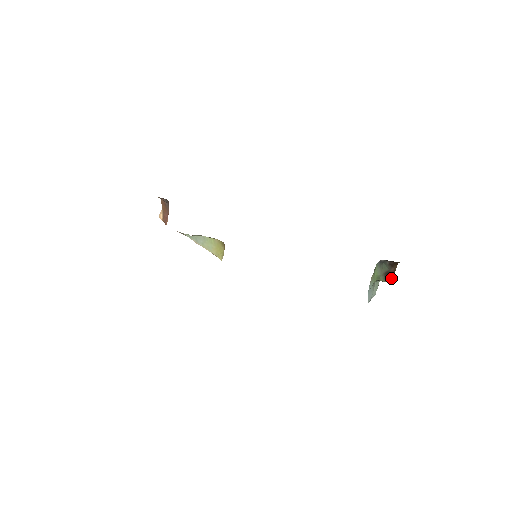
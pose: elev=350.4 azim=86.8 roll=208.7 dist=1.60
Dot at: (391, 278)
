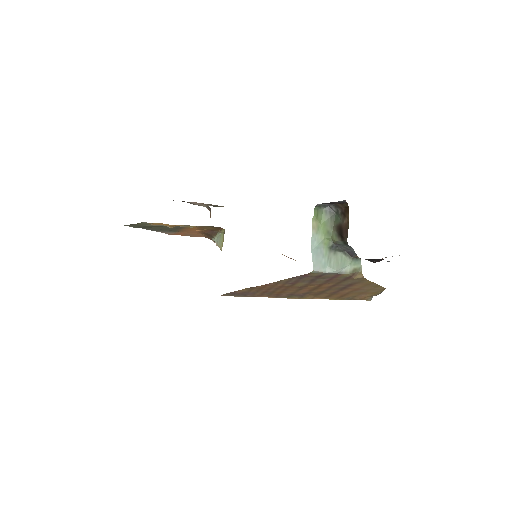
Dot at: (345, 235)
